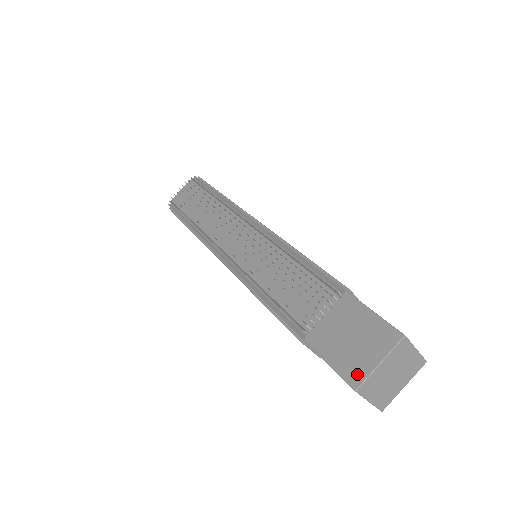
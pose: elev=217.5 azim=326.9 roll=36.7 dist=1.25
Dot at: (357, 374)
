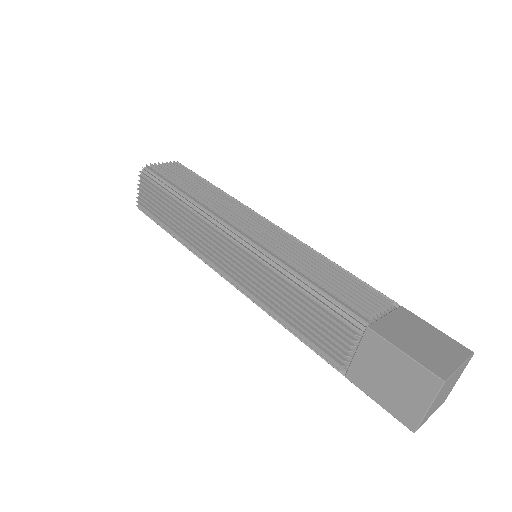
Dot at: (410, 418)
